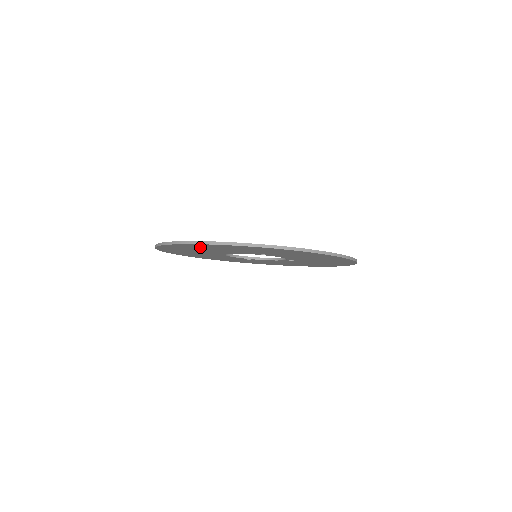
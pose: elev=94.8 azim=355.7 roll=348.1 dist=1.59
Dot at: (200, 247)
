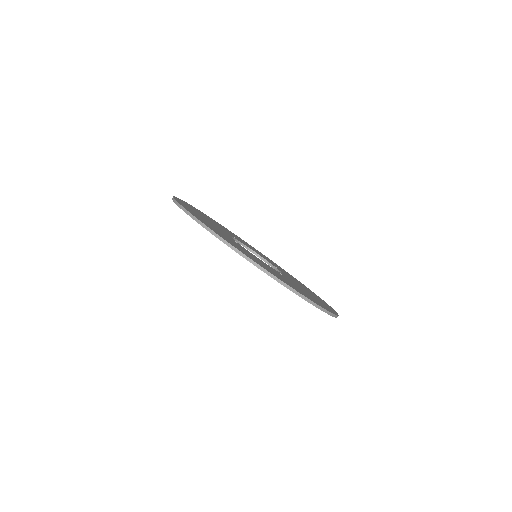
Dot at: occluded
